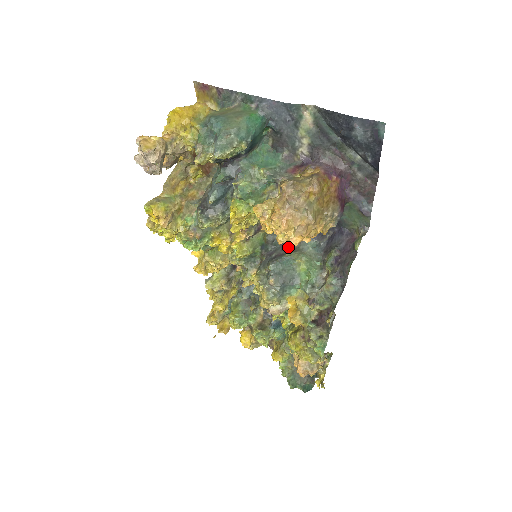
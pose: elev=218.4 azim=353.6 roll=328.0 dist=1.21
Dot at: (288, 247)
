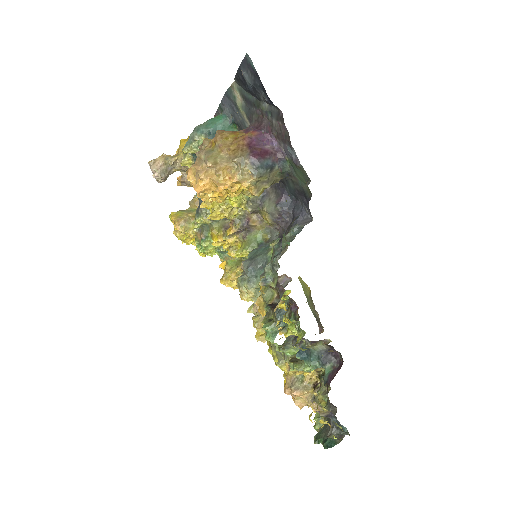
Dot at: occluded
